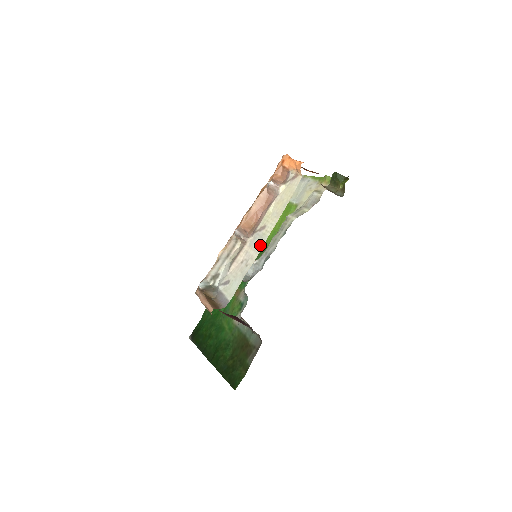
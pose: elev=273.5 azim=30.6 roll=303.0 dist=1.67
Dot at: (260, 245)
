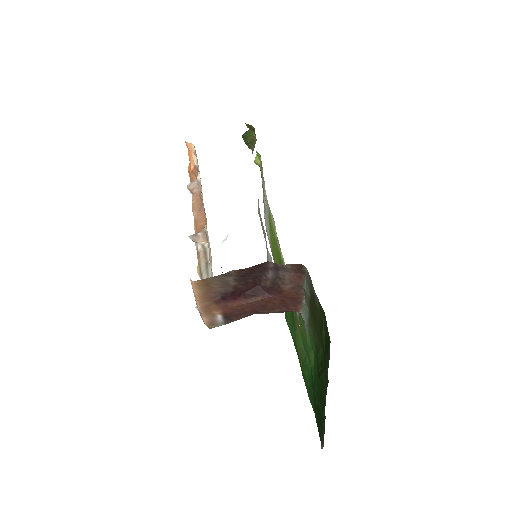
Dot at: occluded
